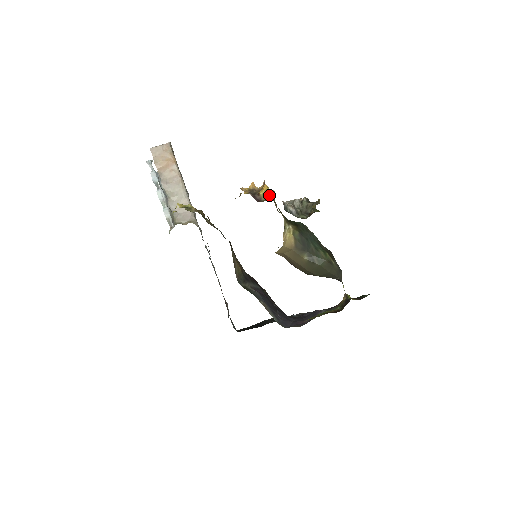
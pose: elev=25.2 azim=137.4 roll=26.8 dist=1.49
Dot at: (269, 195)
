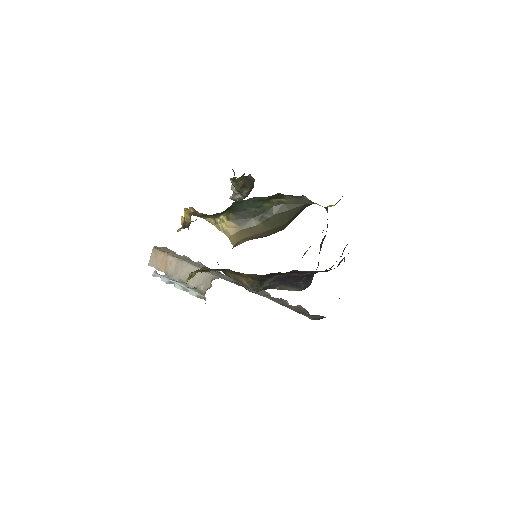
Dot at: (190, 214)
